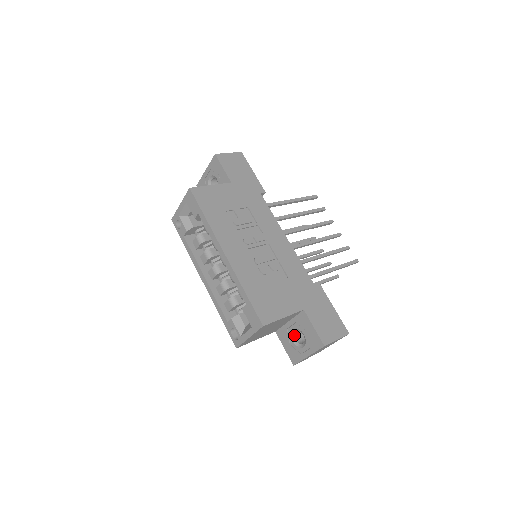
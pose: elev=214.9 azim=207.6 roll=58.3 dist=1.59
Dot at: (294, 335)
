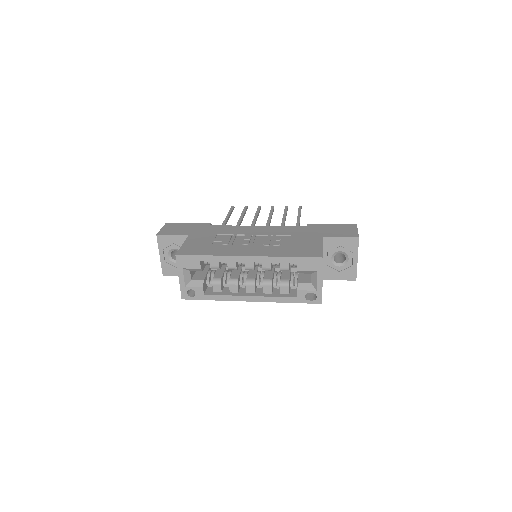
Dot at: (335, 262)
